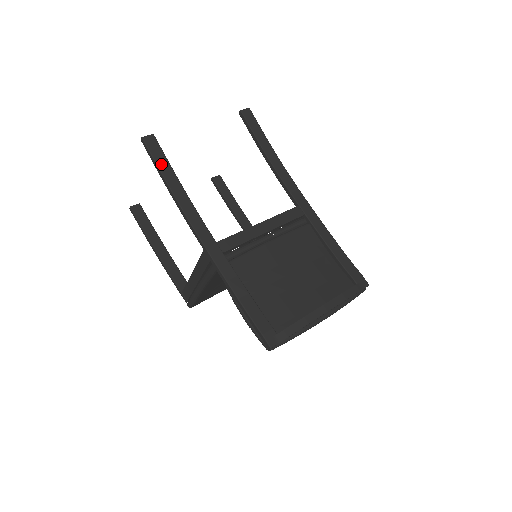
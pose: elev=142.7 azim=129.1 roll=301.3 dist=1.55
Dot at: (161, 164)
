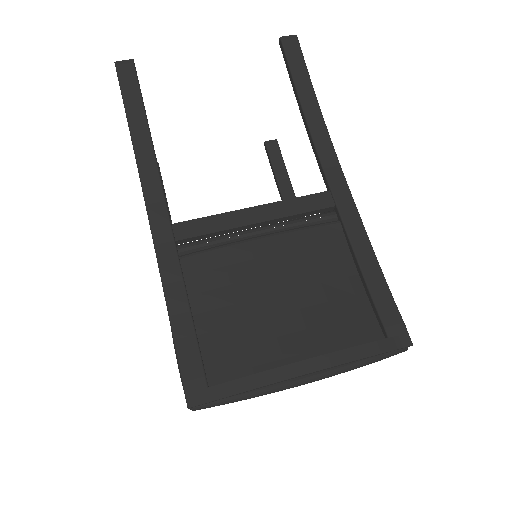
Dot at: (130, 101)
